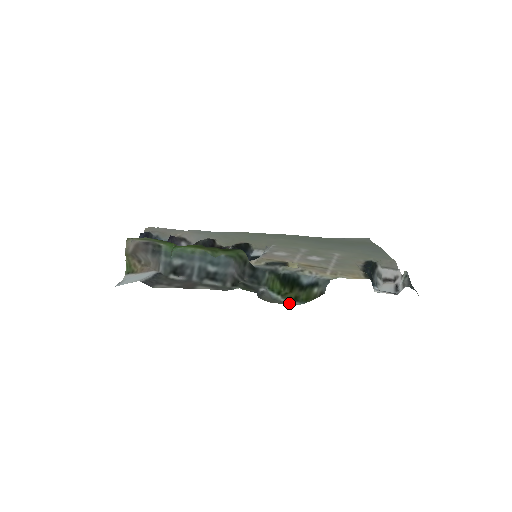
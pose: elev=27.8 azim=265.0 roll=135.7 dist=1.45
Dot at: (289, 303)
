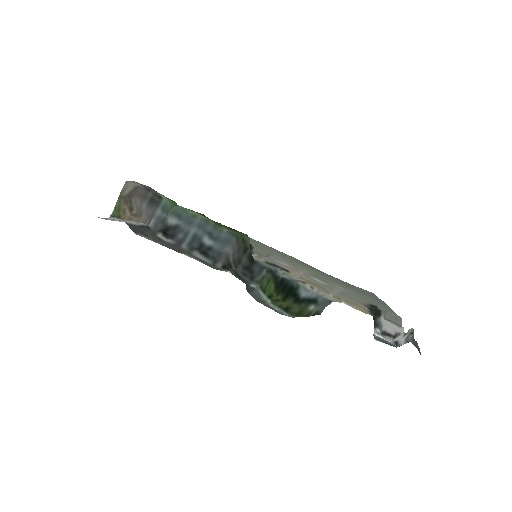
Dot at: (278, 311)
